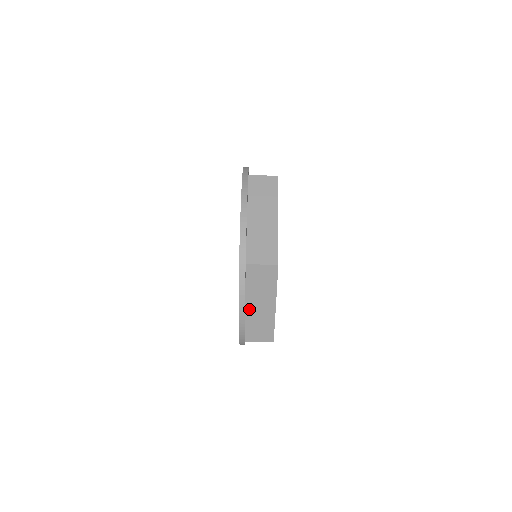
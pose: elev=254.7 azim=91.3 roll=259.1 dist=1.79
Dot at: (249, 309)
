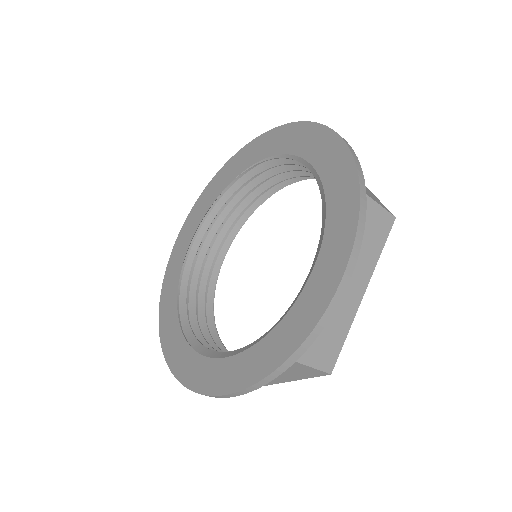
Dot at: occluded
